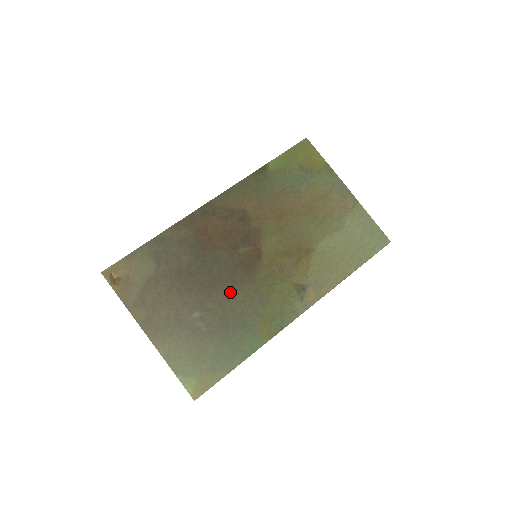
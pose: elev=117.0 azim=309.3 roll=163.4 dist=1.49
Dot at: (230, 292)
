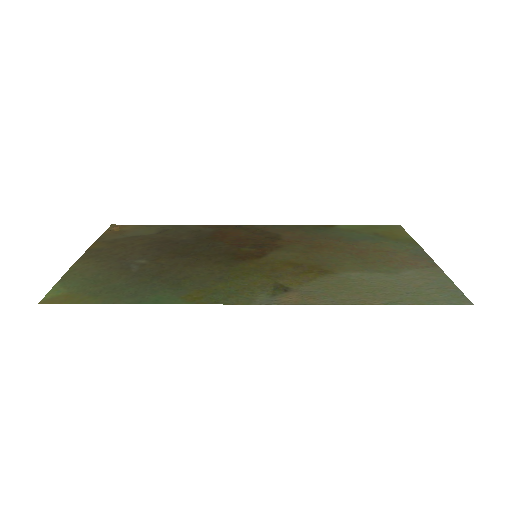
Dot at: (196, 263)
